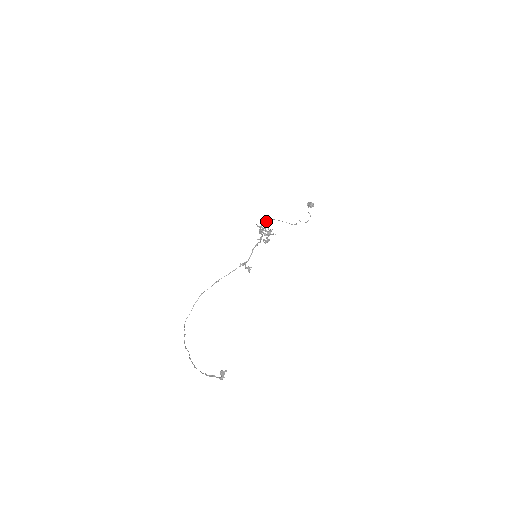
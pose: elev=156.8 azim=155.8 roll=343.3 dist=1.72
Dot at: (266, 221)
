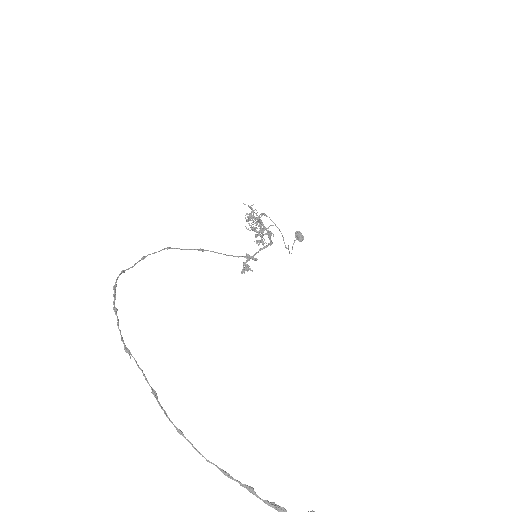
Dot at: occluded
